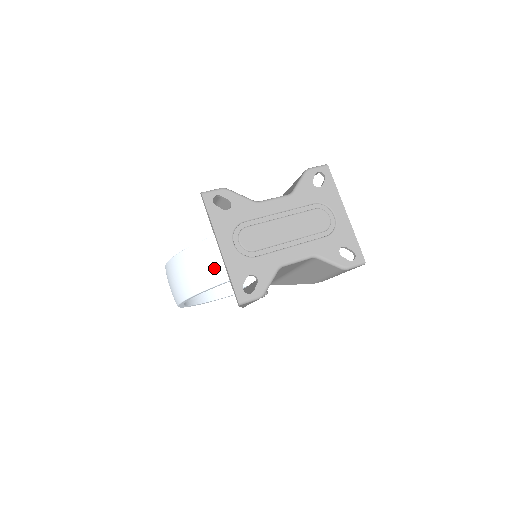
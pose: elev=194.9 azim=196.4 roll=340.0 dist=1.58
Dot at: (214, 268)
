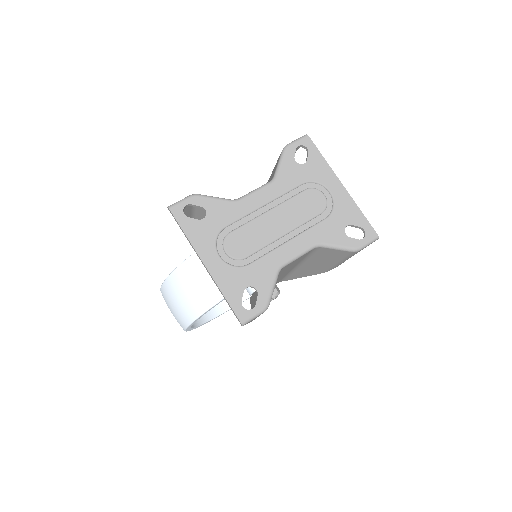
Dot at: (209, 285)
